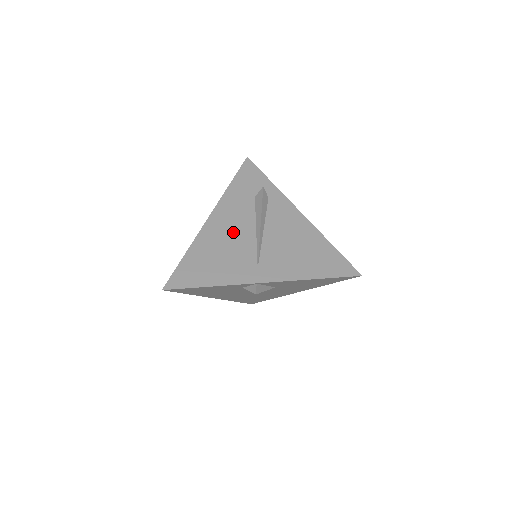
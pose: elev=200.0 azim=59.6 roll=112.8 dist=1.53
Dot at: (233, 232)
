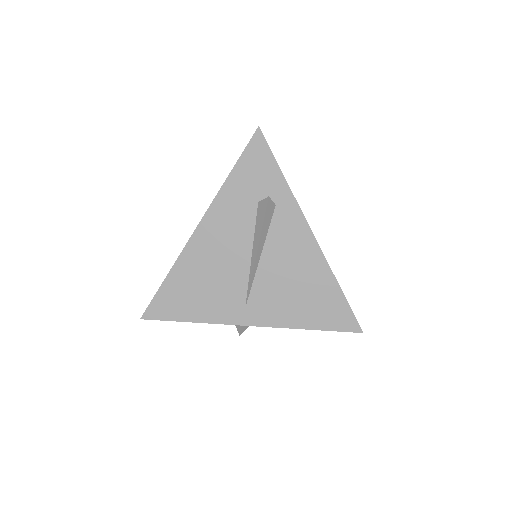
Dot at: (224, 254)
